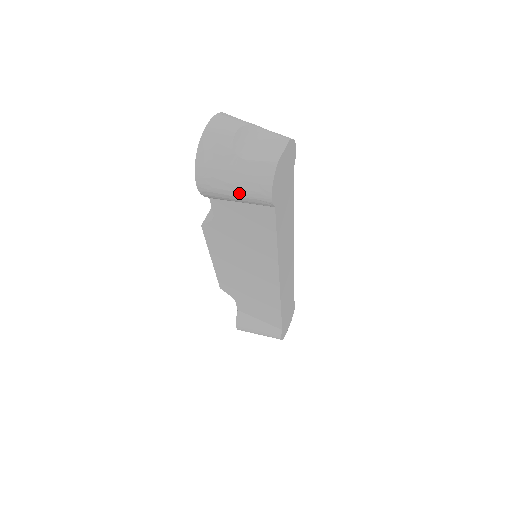
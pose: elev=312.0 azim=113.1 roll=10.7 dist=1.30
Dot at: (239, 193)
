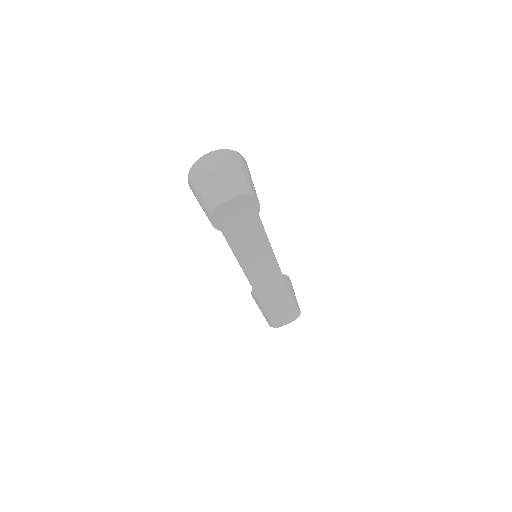
Dot at: (202, 208)
